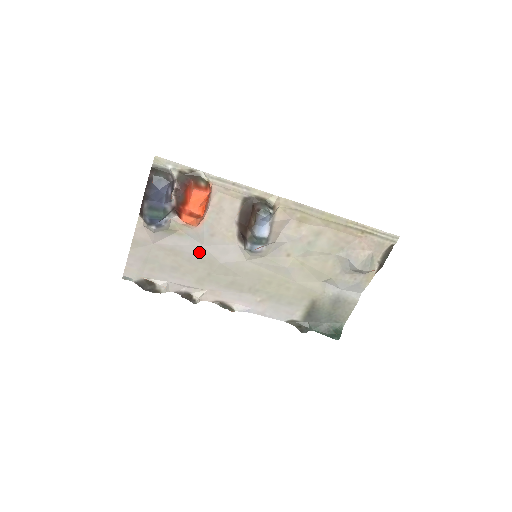
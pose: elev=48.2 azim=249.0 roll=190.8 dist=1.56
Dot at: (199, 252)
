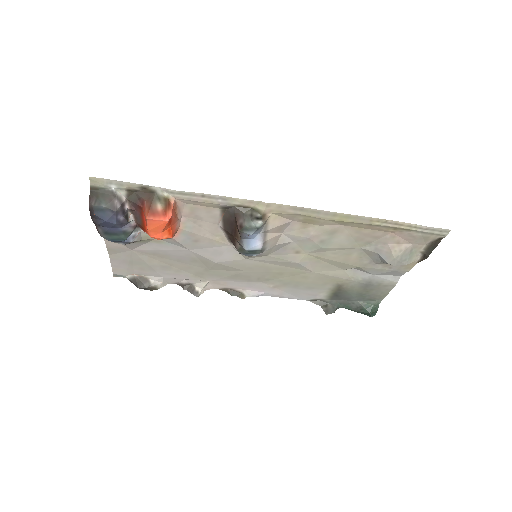
Dot at: (187, 254)
